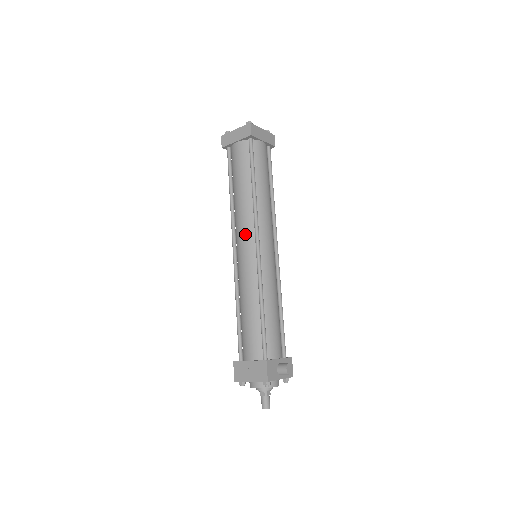
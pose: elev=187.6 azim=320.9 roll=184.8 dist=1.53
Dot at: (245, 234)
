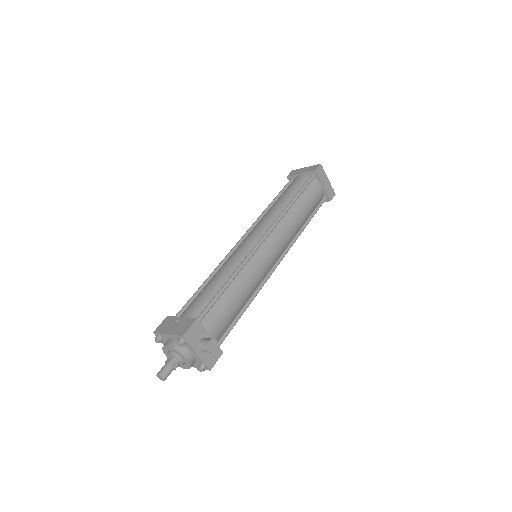
Dot at: (259, 228)
